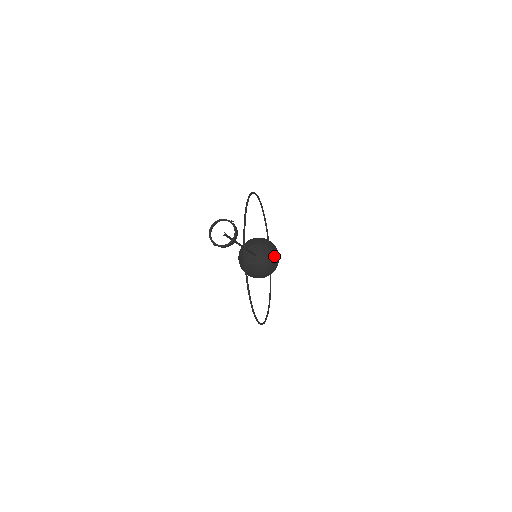
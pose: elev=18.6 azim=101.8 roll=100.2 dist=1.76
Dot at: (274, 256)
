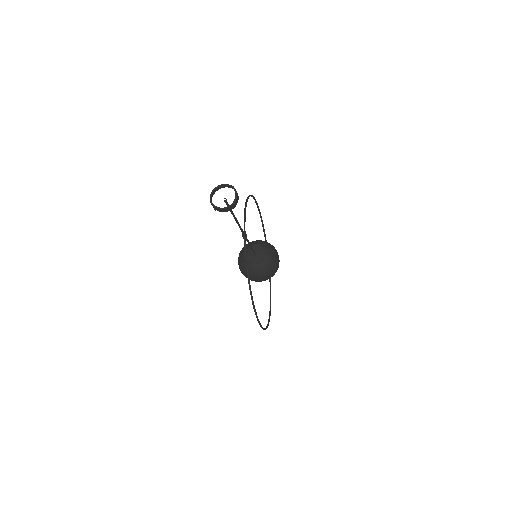
Dot at: (274, 256)
